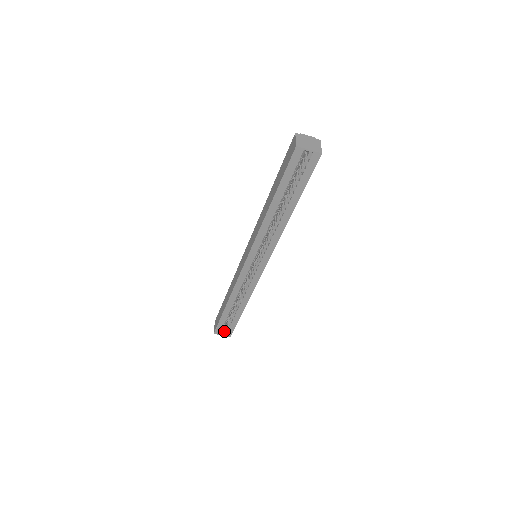
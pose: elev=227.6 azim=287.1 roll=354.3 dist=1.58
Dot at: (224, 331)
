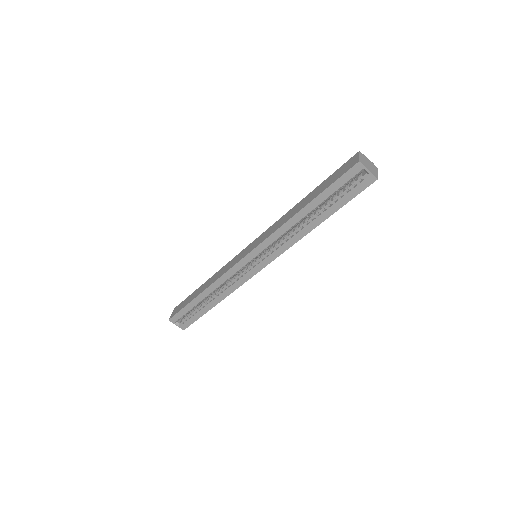
Dot at: (180, 322)
